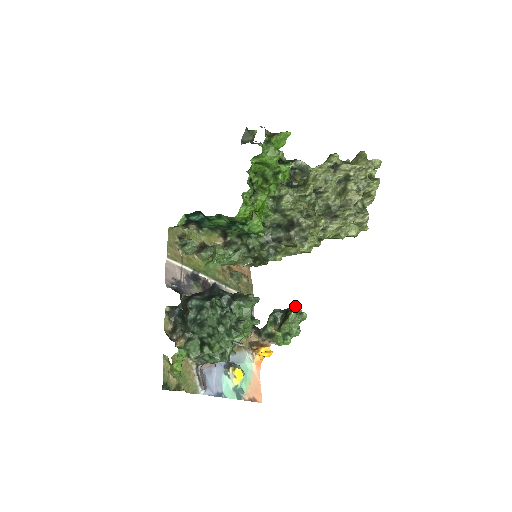
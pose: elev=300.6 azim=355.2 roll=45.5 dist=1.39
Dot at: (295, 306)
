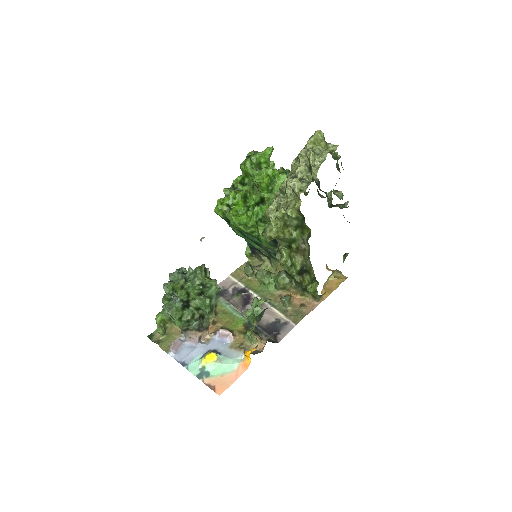
Dot at: occluded
